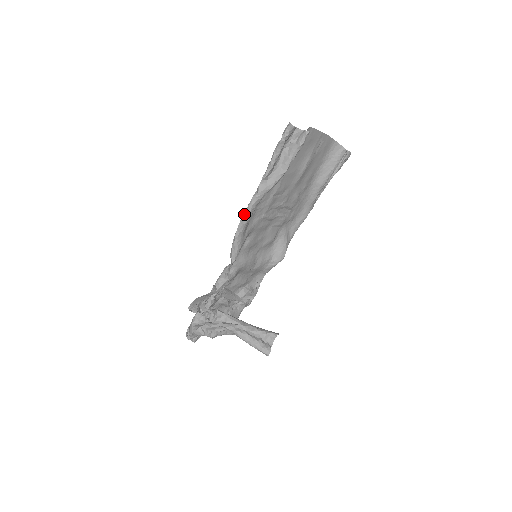
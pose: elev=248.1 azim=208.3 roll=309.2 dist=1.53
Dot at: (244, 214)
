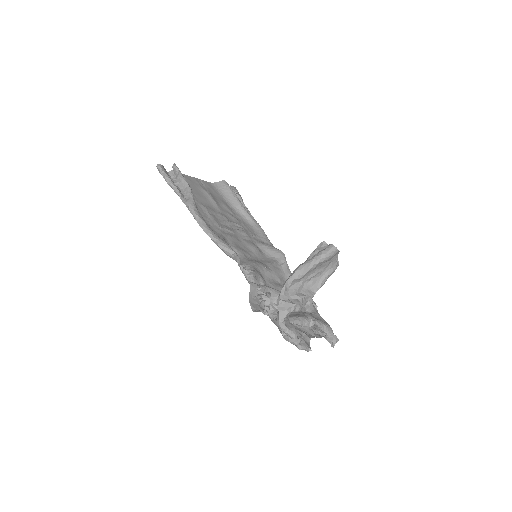
Dot at: (198, 223)
